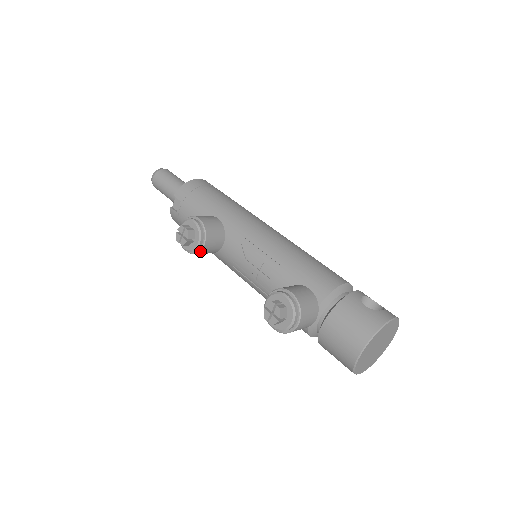
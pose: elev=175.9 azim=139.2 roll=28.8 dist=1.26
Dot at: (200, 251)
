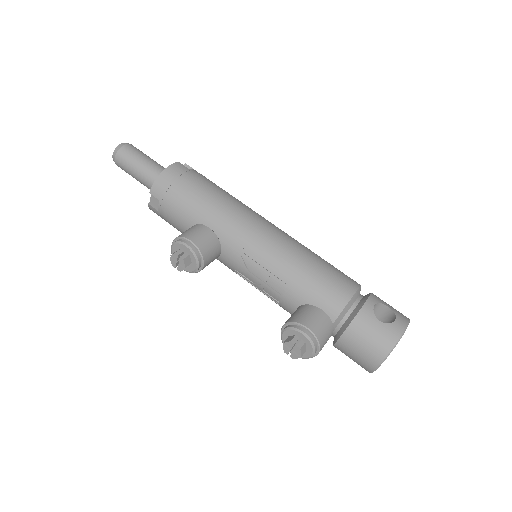
Dot at: (199, 271)
